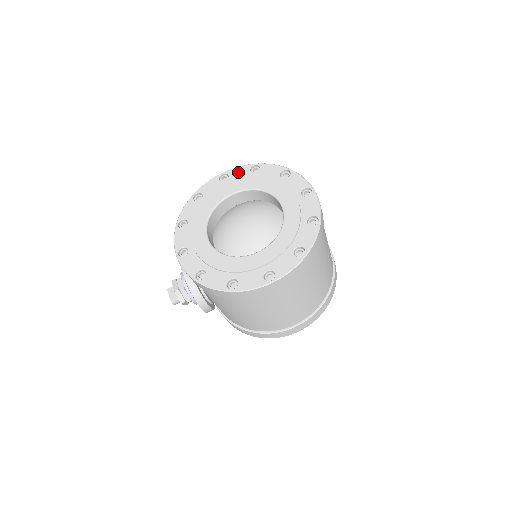
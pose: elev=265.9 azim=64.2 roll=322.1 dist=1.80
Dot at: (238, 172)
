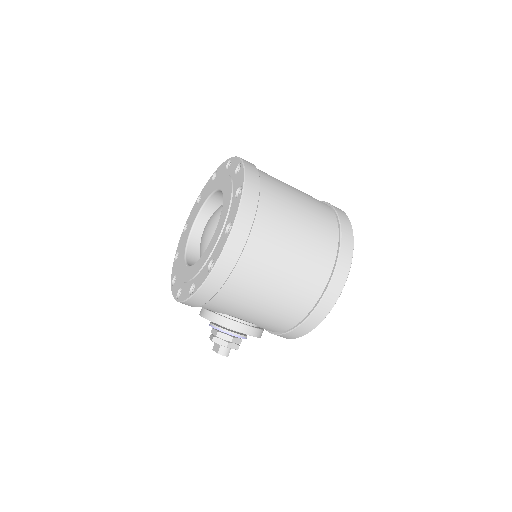
Dot at: (191, 214)
